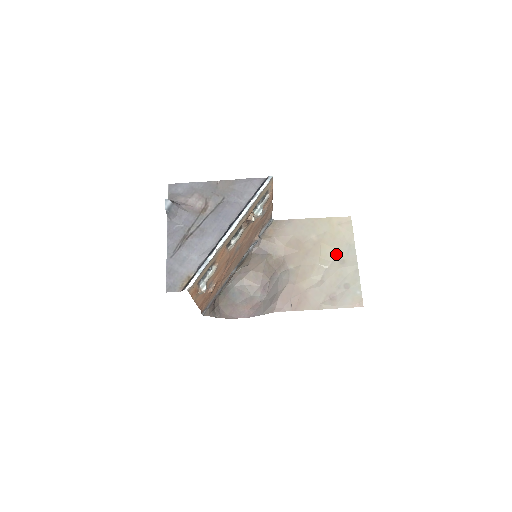
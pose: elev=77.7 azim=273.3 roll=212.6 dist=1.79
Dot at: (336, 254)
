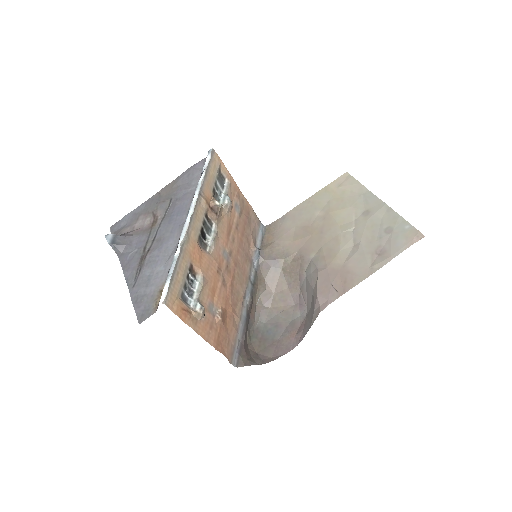
Dot at: (354, 211)
